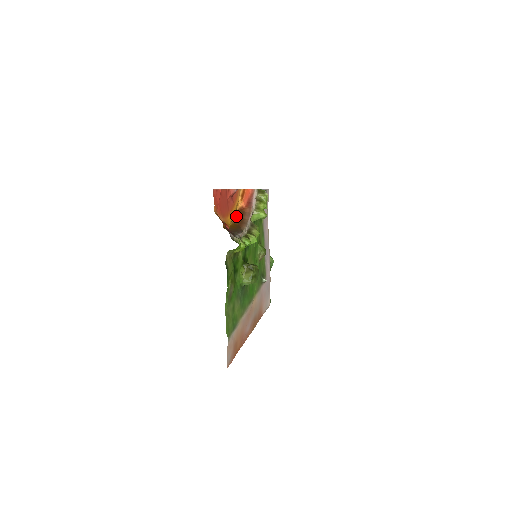
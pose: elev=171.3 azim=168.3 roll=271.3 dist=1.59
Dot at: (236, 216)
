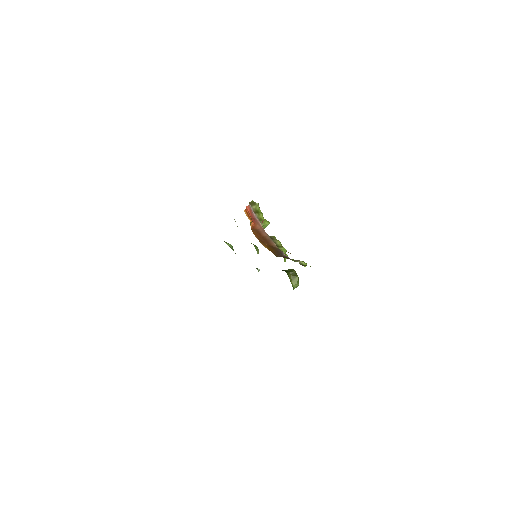
Dot at: (257, 237)
